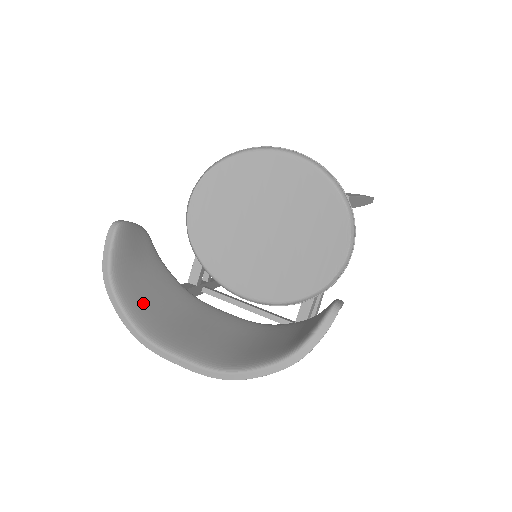
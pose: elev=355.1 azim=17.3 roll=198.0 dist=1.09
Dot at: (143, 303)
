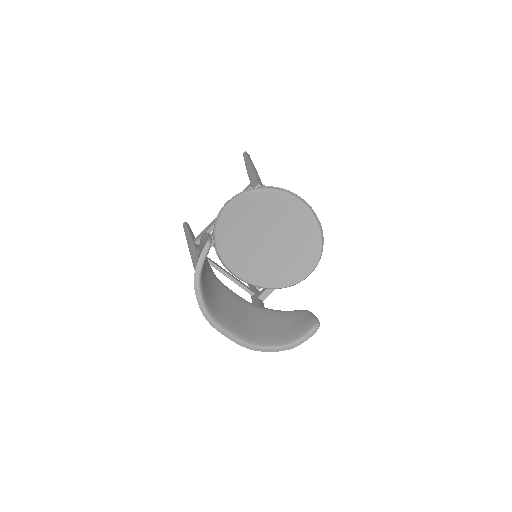
Dot at: (208, 293)
